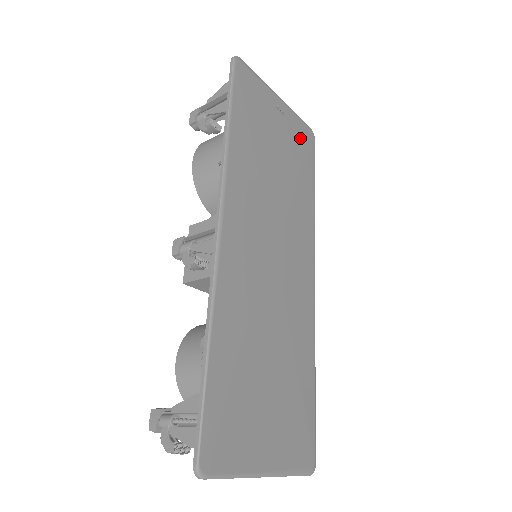
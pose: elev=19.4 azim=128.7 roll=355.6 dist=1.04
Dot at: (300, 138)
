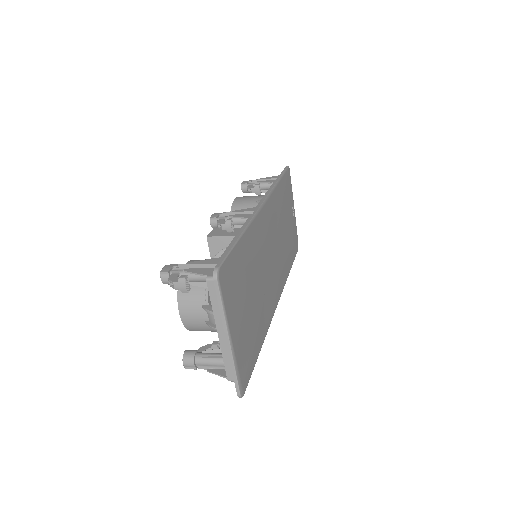
Dot at: (294, 237)
